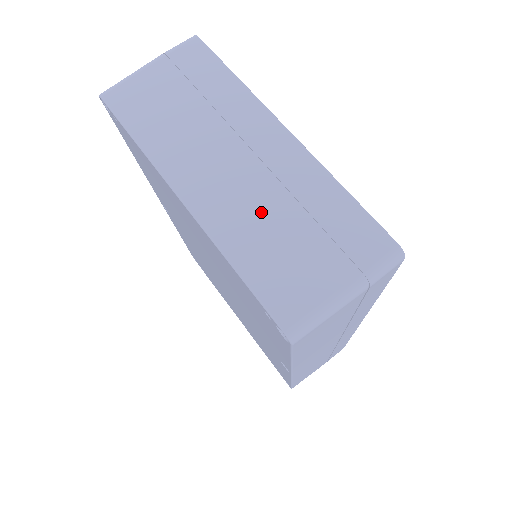
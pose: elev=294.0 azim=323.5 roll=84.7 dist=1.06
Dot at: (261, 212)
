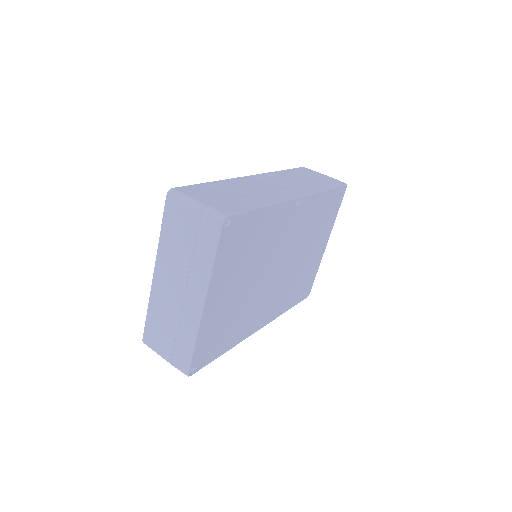
Dot at: (168, 312)
